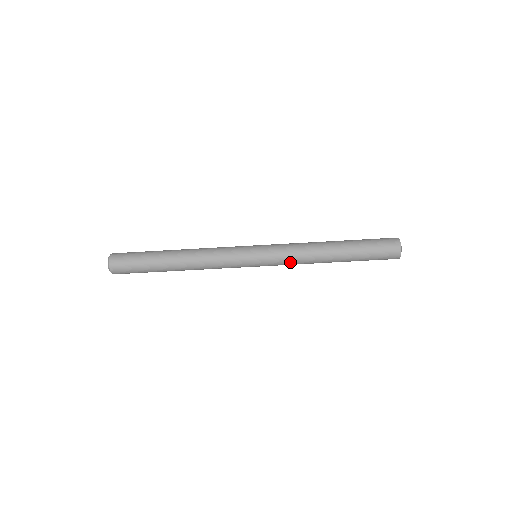
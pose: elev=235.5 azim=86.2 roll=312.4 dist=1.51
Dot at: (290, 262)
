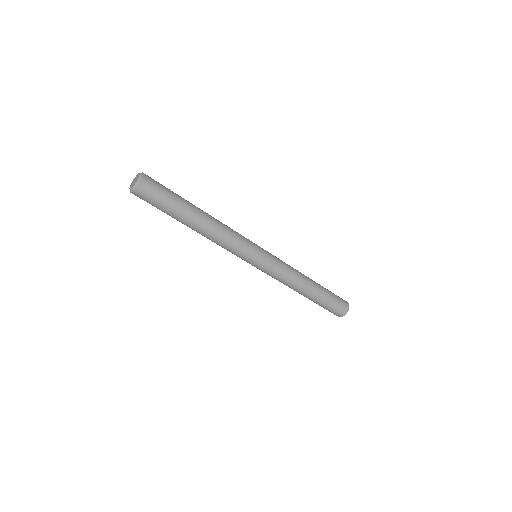
Dot at: (275, 278)
